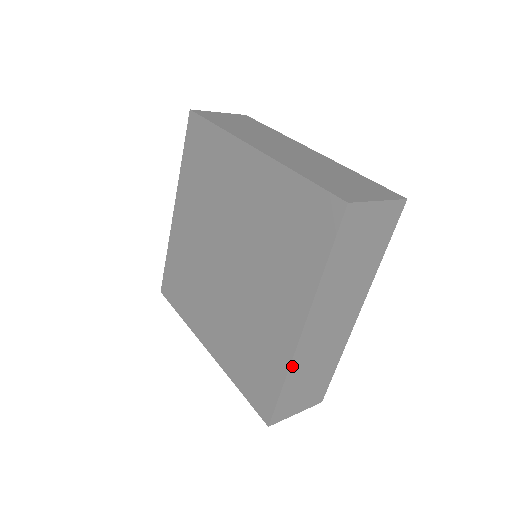
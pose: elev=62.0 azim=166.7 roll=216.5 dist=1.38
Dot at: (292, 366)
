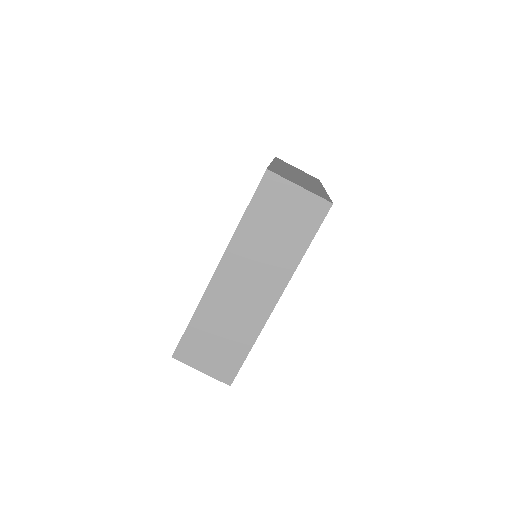
Dot at: (203, 303)
